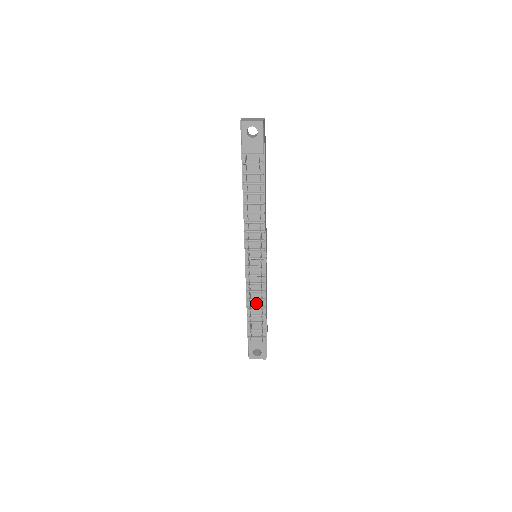
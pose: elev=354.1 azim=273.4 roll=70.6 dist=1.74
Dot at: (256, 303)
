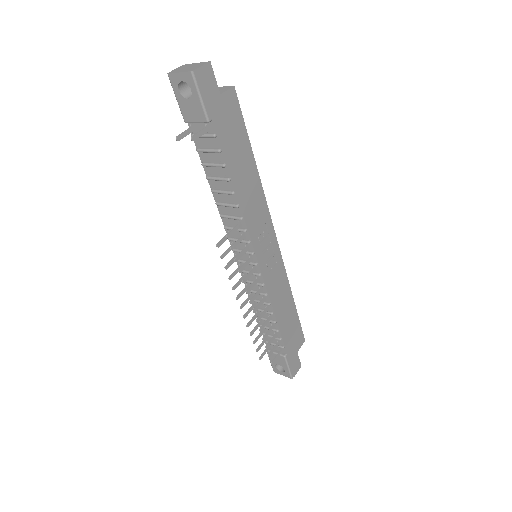
Dot at: occluded
